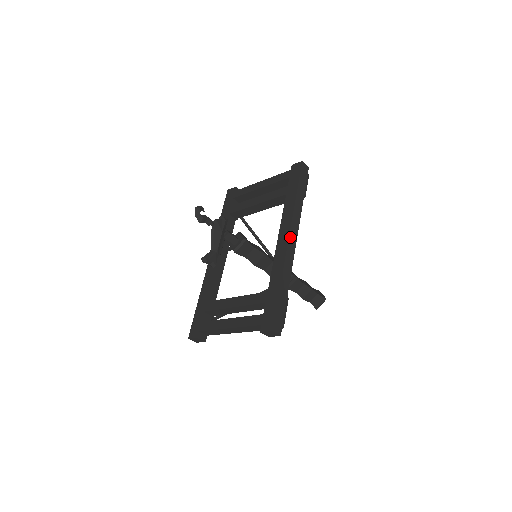
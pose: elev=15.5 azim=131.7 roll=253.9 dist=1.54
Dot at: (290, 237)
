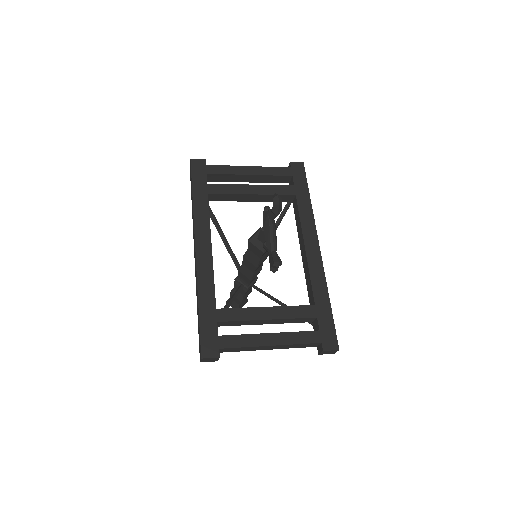
Dot at: (319, 246)
